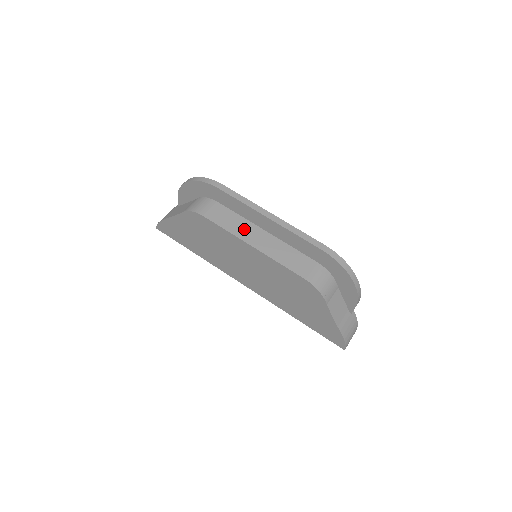
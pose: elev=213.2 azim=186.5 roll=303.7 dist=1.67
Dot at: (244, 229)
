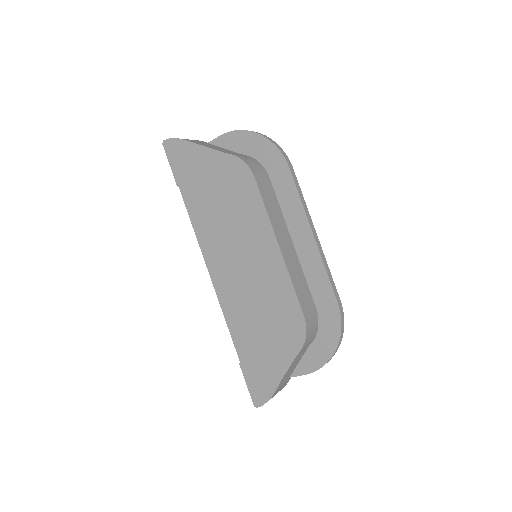
Dot at: (279, 224)
